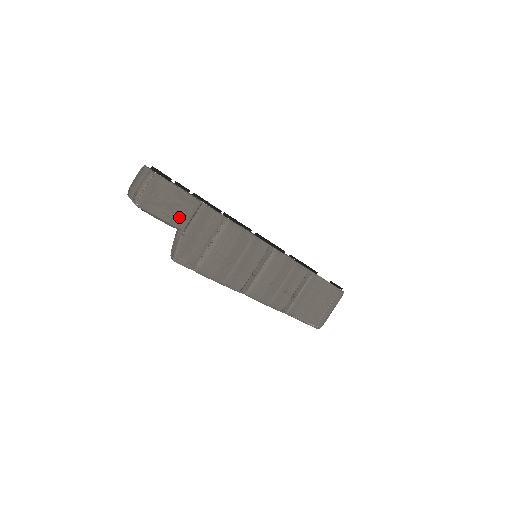
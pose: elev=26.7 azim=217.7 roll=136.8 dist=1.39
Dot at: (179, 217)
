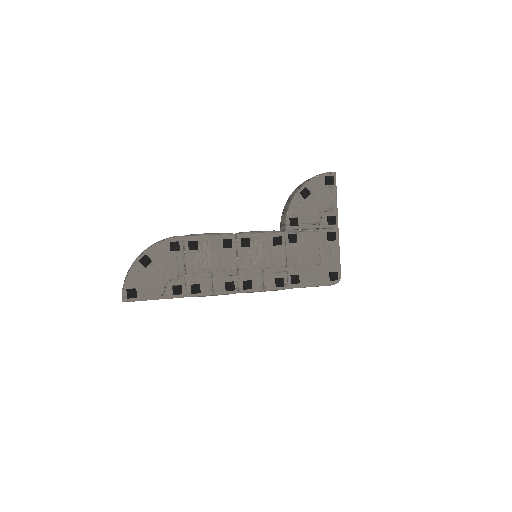
Dot at: occluded
